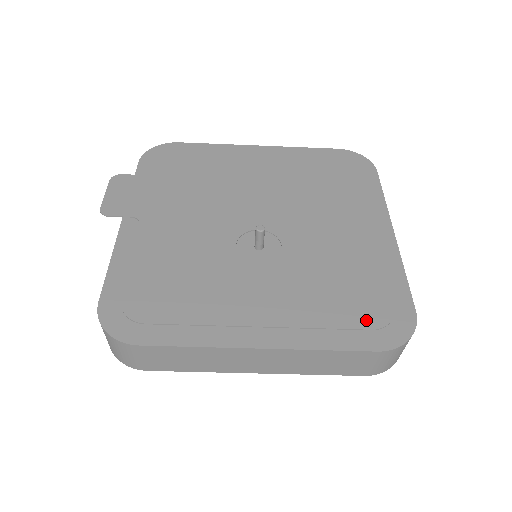
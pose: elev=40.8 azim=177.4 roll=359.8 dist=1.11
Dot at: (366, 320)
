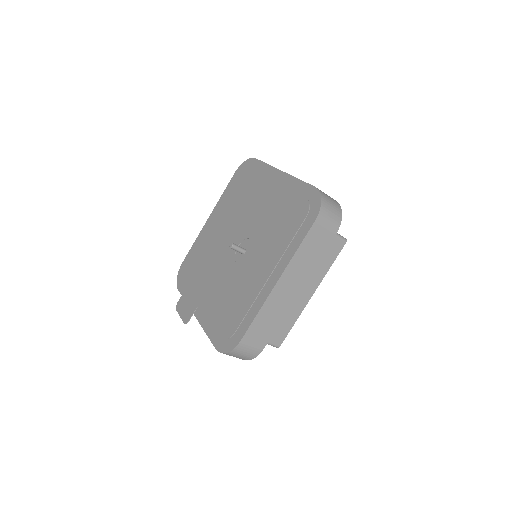
Dot at: (301, 217)
